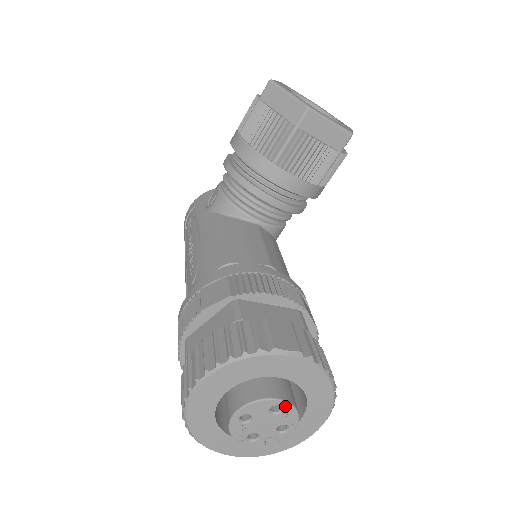
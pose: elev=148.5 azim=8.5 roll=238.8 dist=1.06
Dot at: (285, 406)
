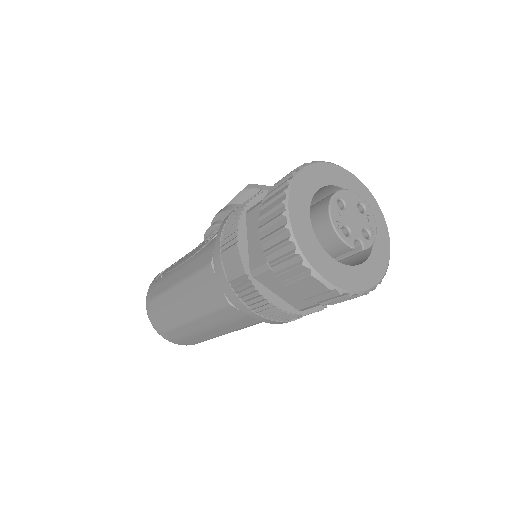
Dot at: (367, 208)
